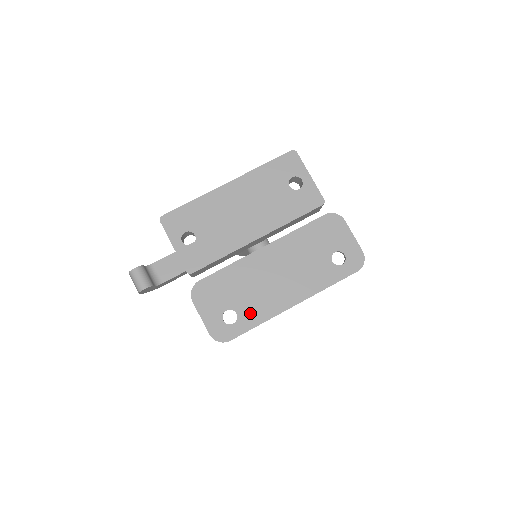
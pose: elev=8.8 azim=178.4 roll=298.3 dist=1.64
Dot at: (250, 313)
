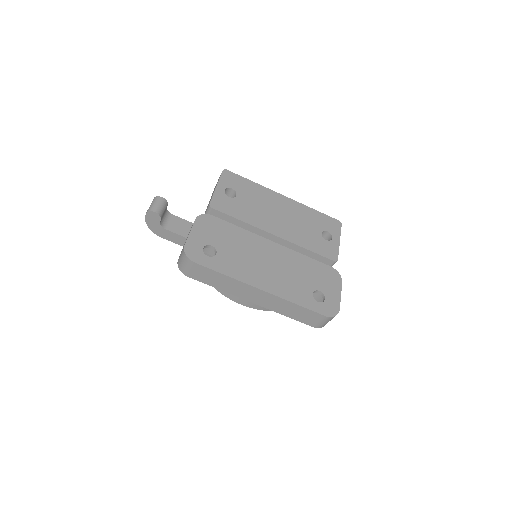
Dot at: (226, 263)
